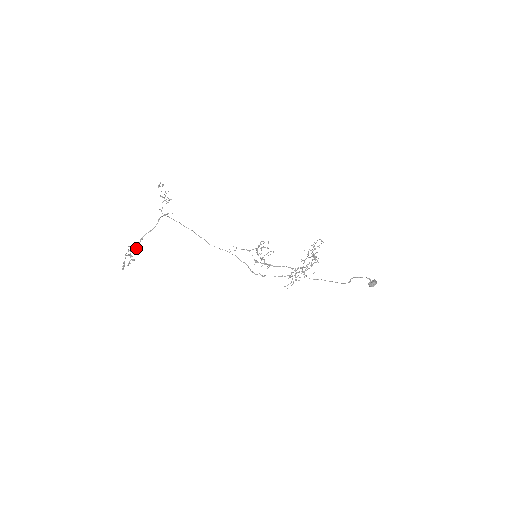
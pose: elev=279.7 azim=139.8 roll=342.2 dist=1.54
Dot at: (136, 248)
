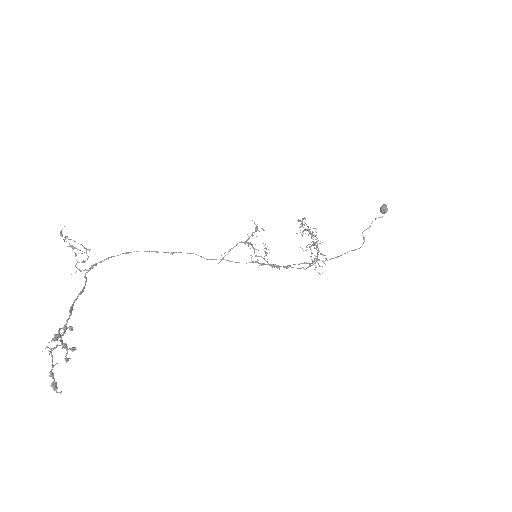
Dot at: (68, 327)
